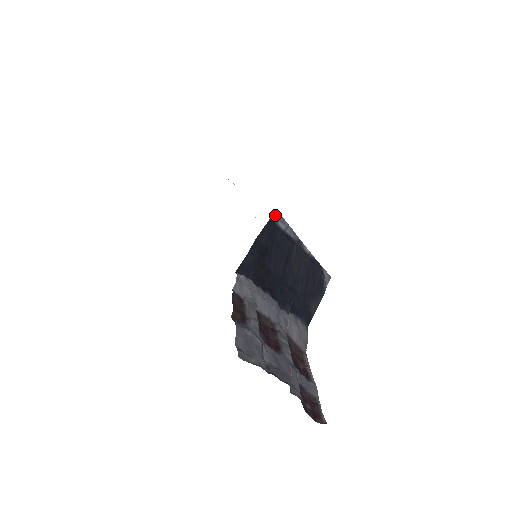
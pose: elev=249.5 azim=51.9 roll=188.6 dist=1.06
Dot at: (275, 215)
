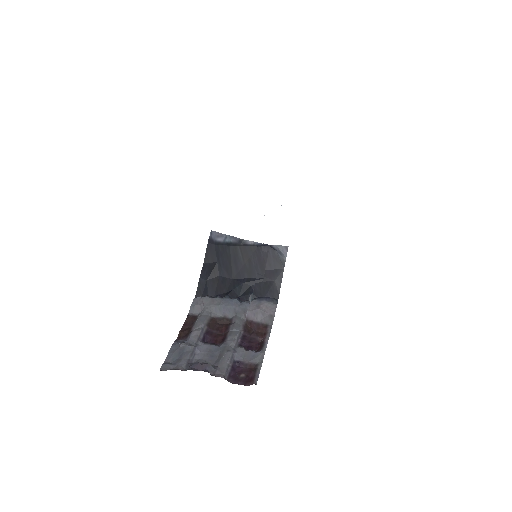
Dot at: (212, 236)
